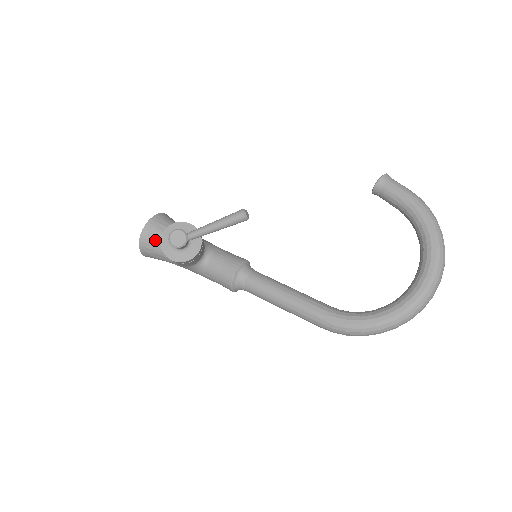
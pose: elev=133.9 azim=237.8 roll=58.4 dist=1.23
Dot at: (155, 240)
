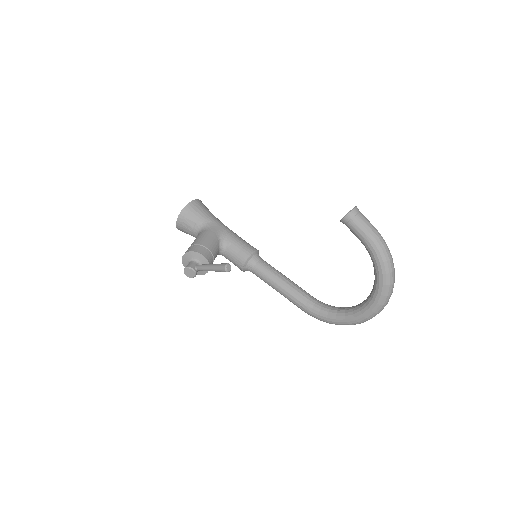
Dot at: (187, 231)
